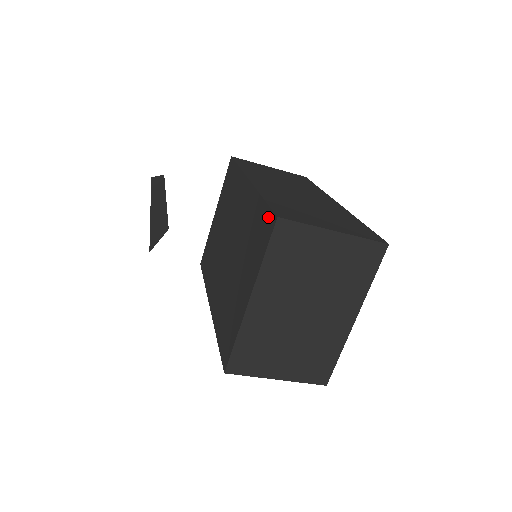
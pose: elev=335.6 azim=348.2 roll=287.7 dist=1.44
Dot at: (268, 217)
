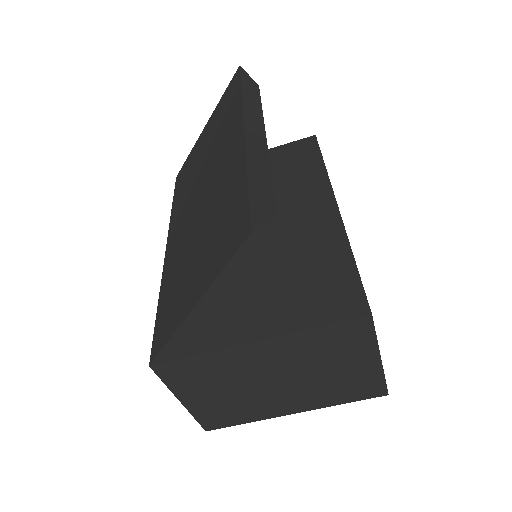
Dot at: (353, 293)
